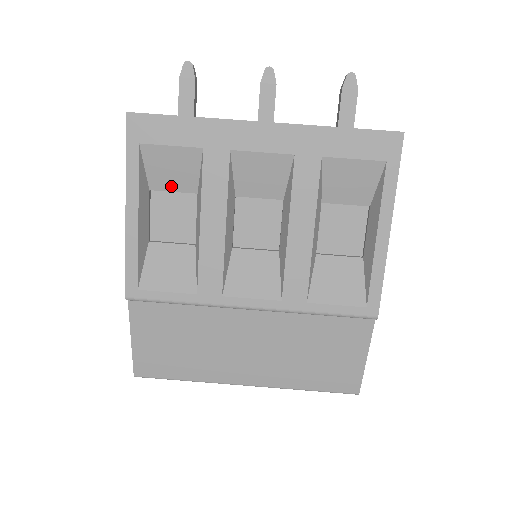
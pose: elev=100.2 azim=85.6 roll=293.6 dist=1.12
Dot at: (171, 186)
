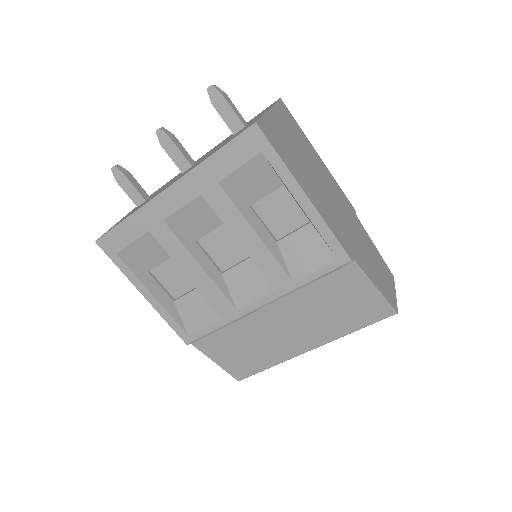
Dot at: (156, 262)
